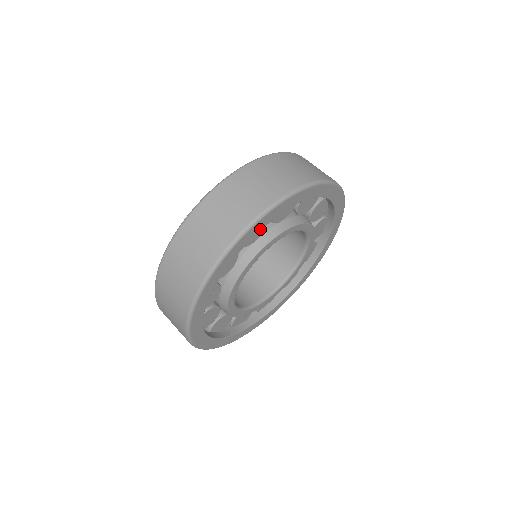
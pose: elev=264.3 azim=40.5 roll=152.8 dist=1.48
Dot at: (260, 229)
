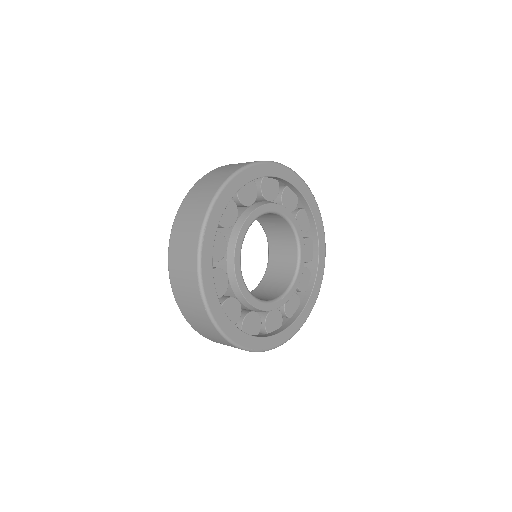
Dot at: (213, 241)
